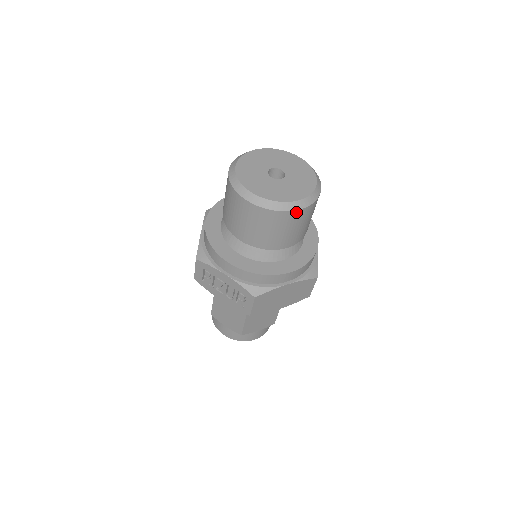
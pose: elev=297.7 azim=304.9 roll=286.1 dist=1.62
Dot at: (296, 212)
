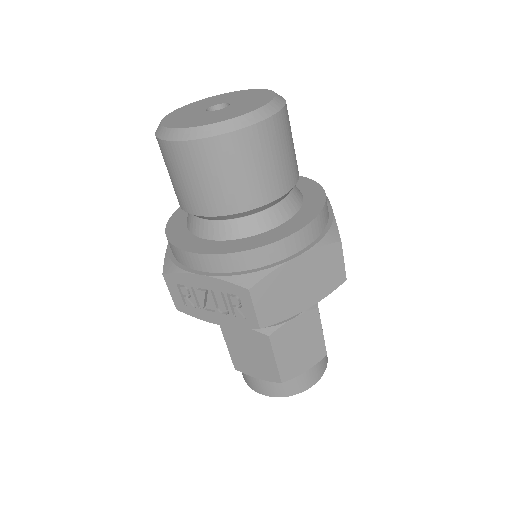
Dot at: (251, 130)
